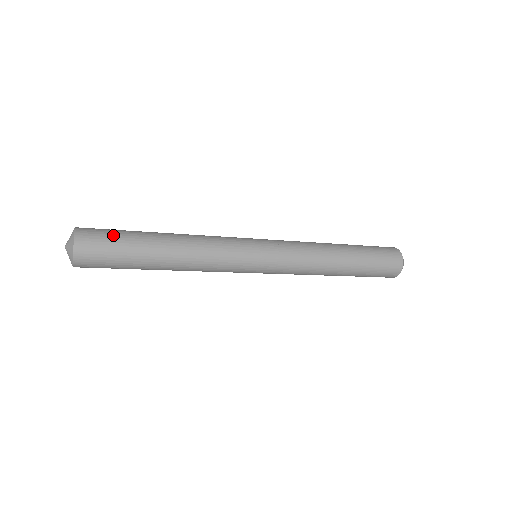
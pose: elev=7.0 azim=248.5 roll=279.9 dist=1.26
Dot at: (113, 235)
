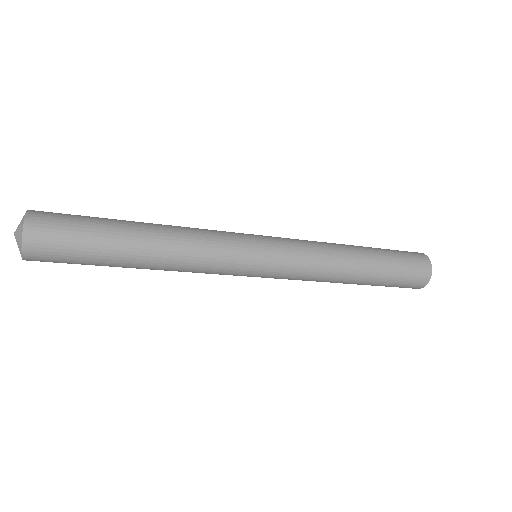
Dot at: (76, 221)
